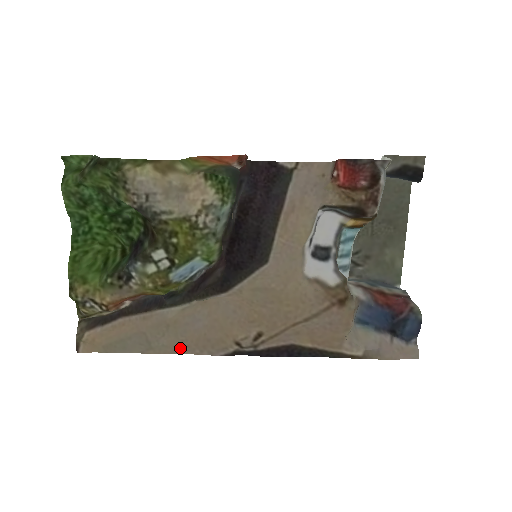
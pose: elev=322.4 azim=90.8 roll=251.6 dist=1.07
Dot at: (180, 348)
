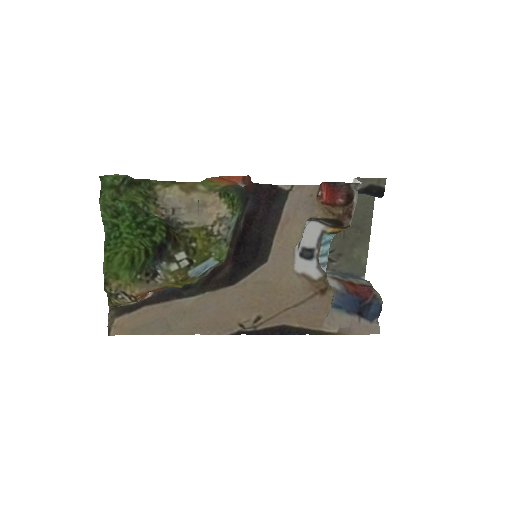
Dot at: (194, 330)
